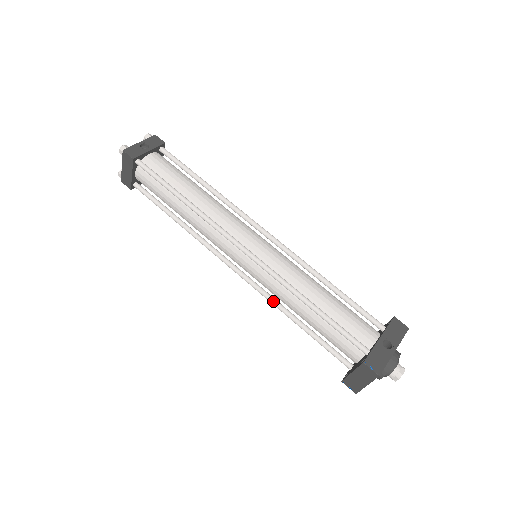
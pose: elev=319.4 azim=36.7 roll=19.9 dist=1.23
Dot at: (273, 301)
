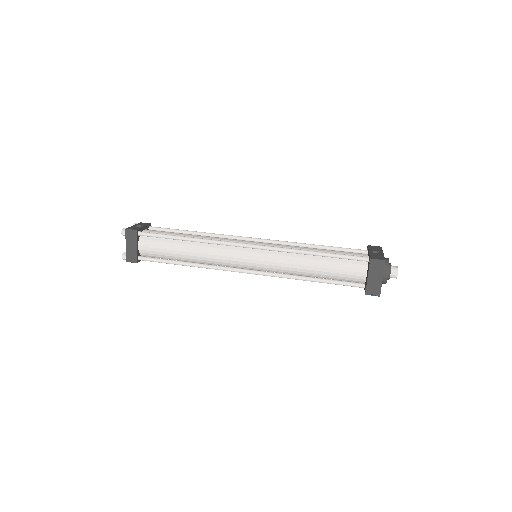
Dot at: (286, 275)
